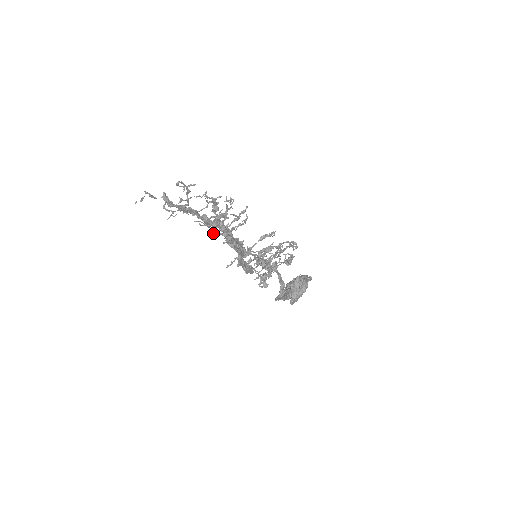
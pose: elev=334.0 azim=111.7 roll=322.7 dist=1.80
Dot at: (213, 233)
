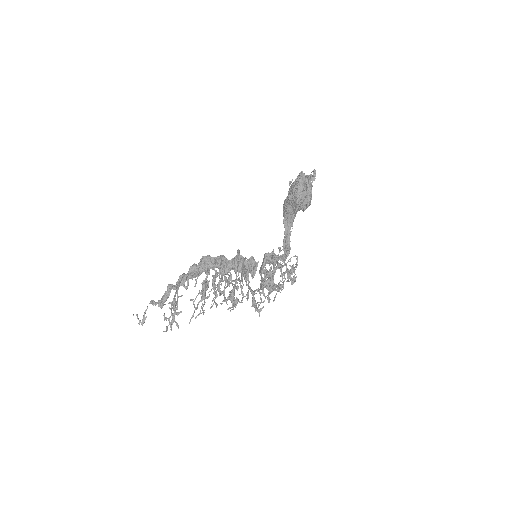
Dot at: (214, 297)
